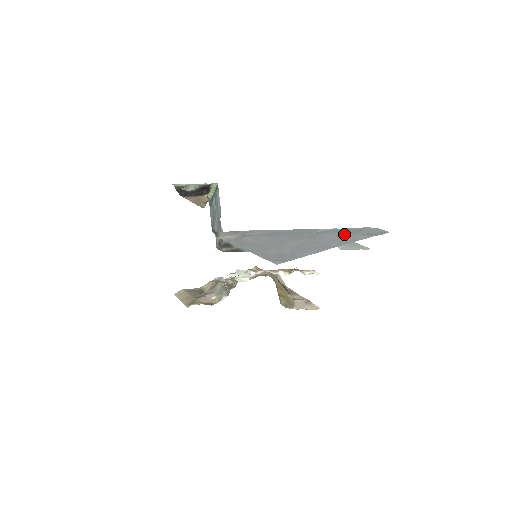
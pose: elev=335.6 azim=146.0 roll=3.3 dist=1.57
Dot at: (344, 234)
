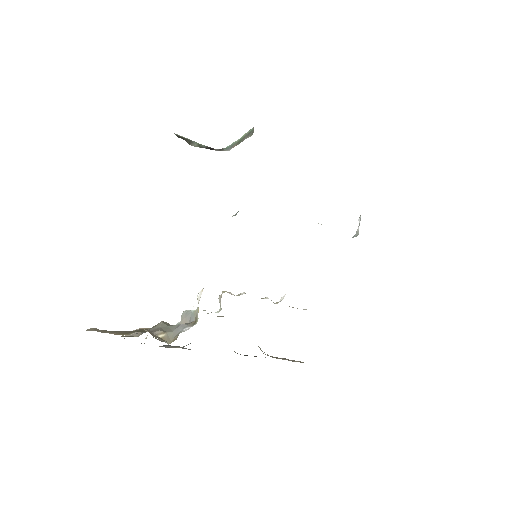
Dot at: occluded
